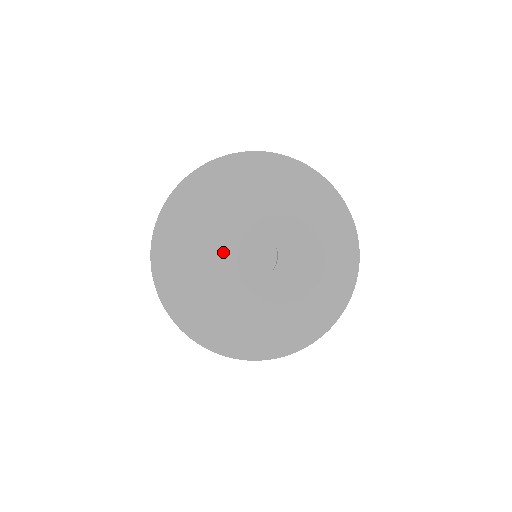
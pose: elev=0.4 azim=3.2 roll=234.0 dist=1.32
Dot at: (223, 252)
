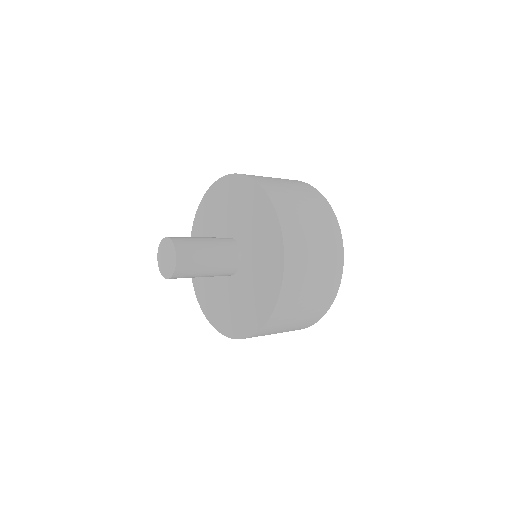
Dot at: (161, 269)
